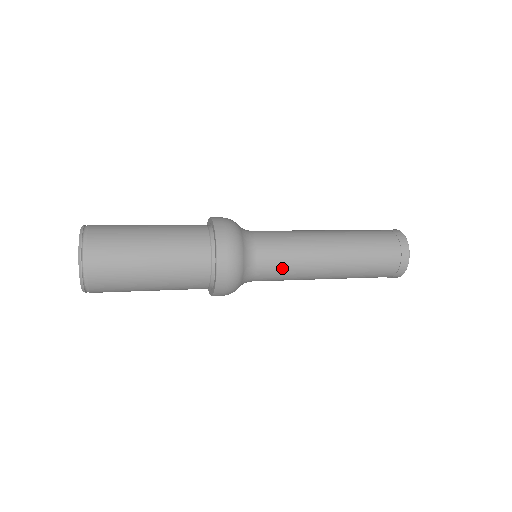
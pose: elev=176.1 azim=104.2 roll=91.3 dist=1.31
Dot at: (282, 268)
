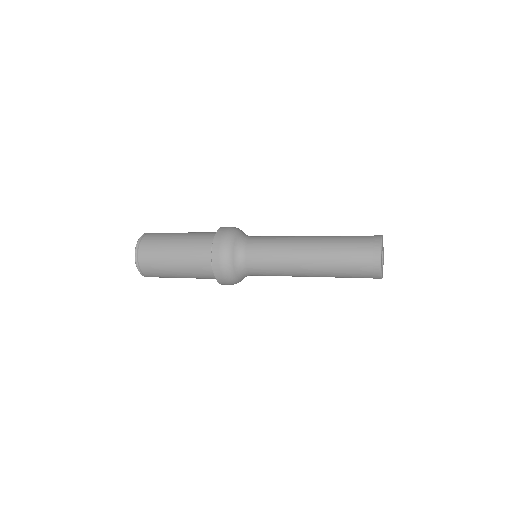
Dot at: (266, 267)
